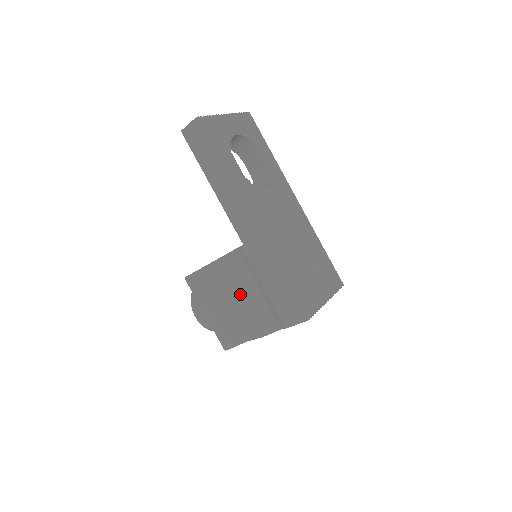
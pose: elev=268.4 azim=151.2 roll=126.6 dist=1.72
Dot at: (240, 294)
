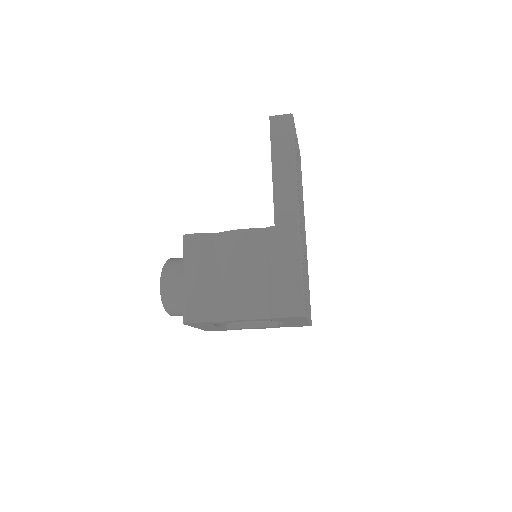
Dot at: (242, 270)
